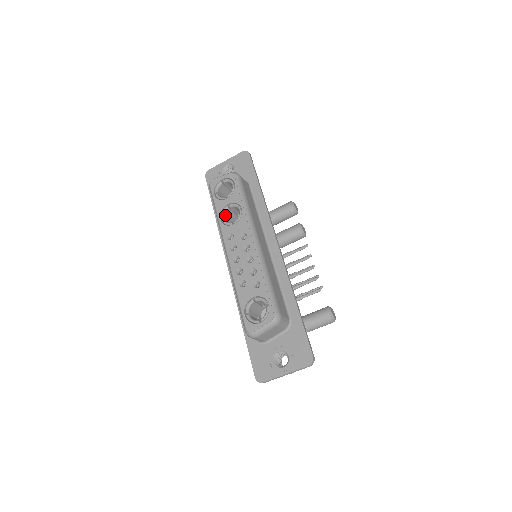
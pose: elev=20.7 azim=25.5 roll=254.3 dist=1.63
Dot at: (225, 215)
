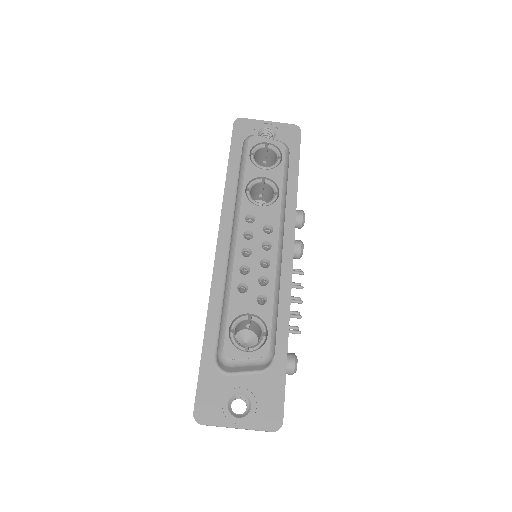
Dot at: (252, 187)
